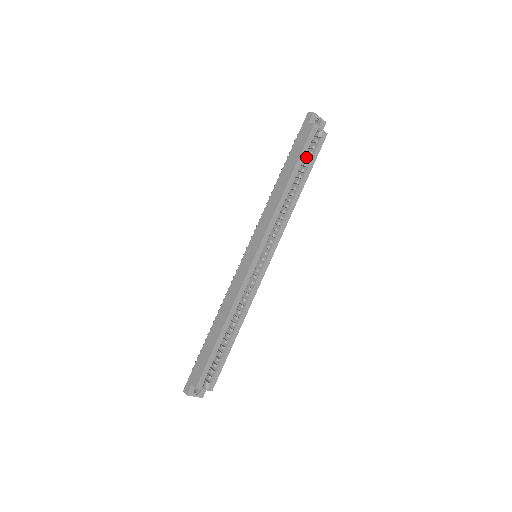
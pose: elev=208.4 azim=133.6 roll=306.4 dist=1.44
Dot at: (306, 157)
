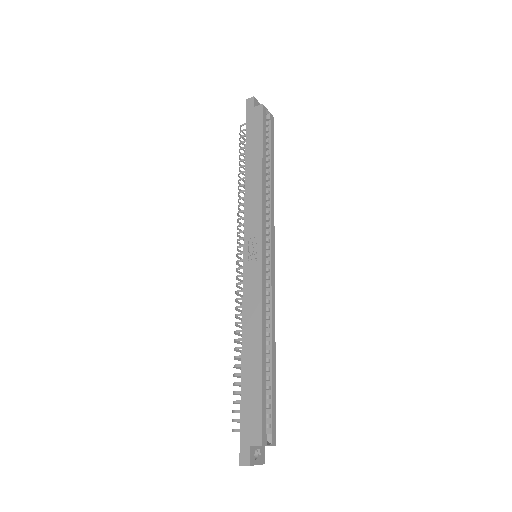
Dot at: occluded
